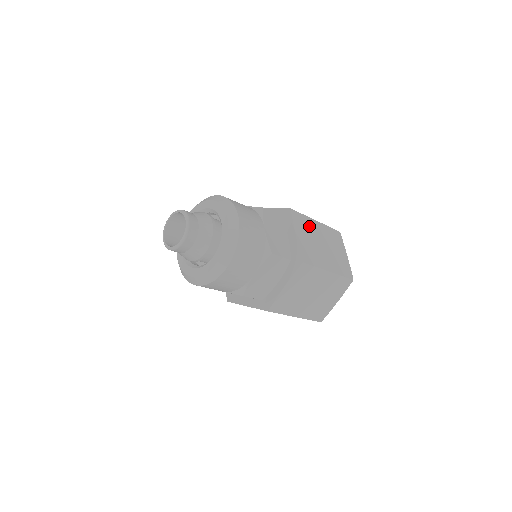
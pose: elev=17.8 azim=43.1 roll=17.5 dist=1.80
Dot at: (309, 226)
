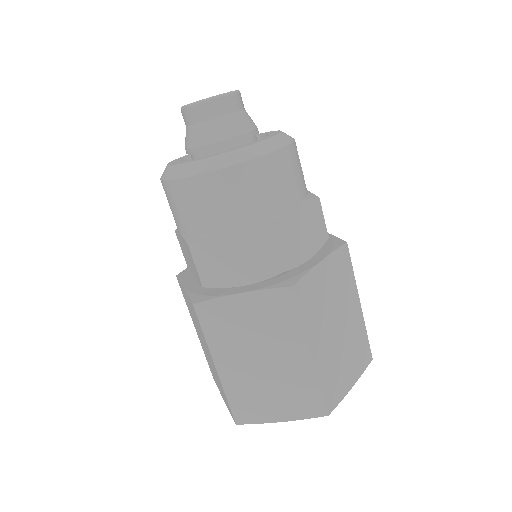
Dot at: occluded
